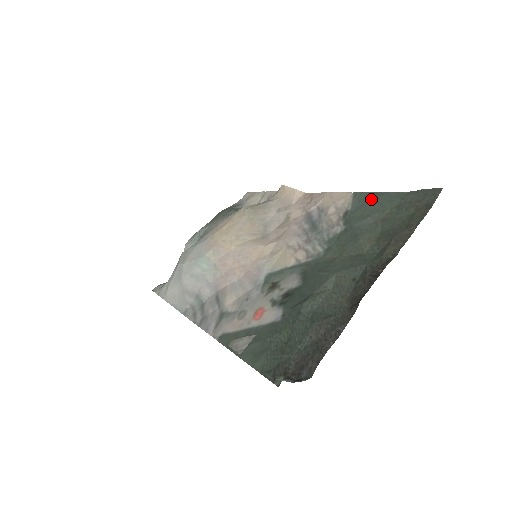
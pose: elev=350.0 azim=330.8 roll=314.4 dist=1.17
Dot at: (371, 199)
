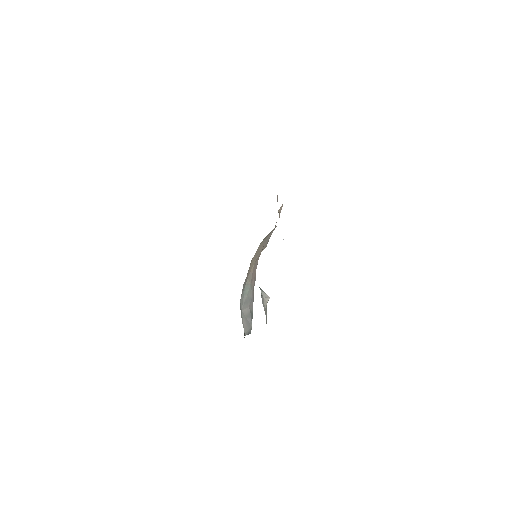
Dot at: occluded
